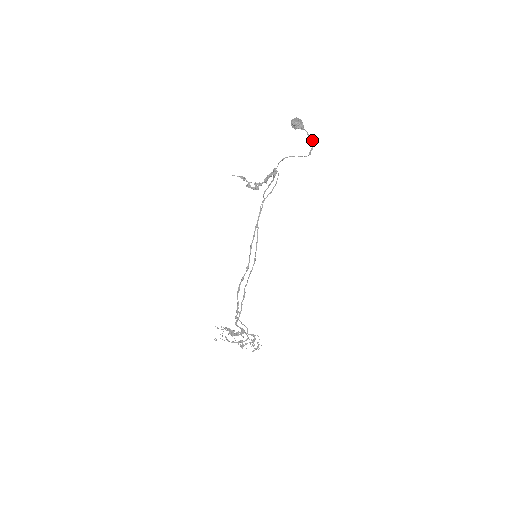
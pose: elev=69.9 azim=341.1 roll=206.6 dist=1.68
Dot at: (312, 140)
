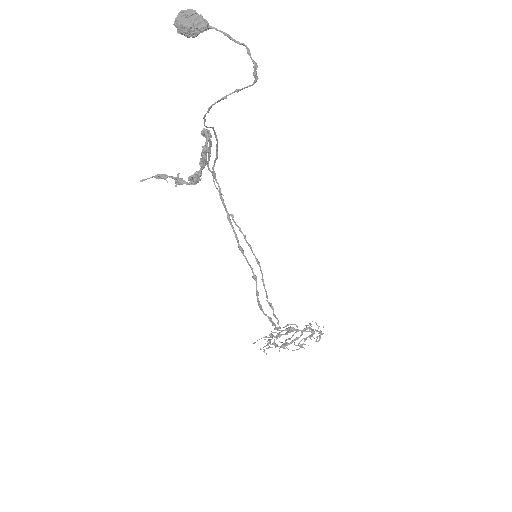
Dot at: (242, 44)
